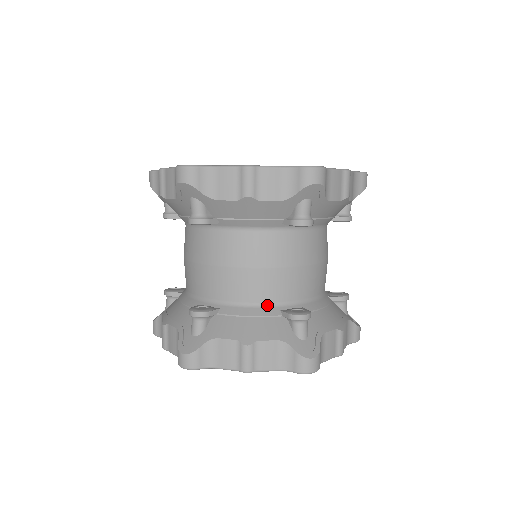
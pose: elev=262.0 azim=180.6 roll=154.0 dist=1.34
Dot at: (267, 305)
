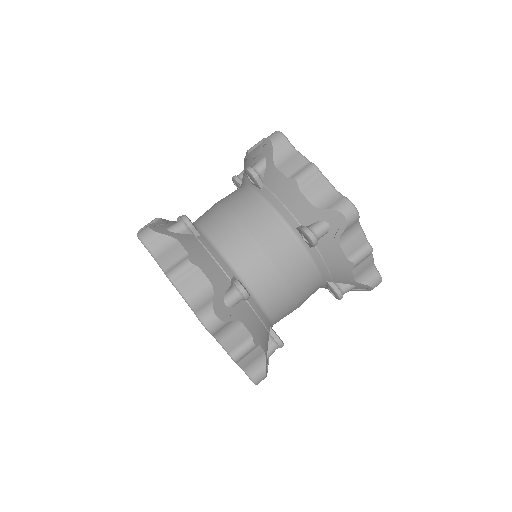
Dot at: (269, 318)
